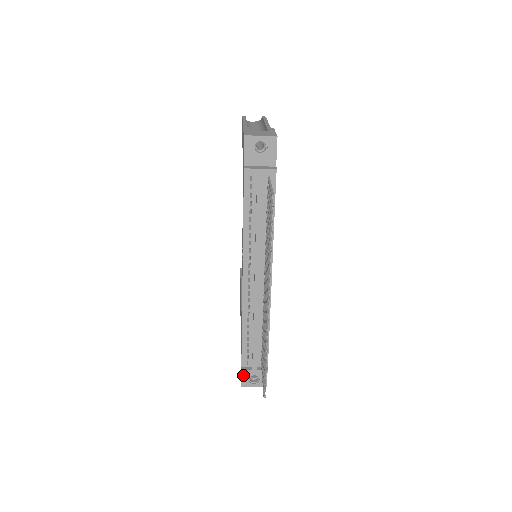
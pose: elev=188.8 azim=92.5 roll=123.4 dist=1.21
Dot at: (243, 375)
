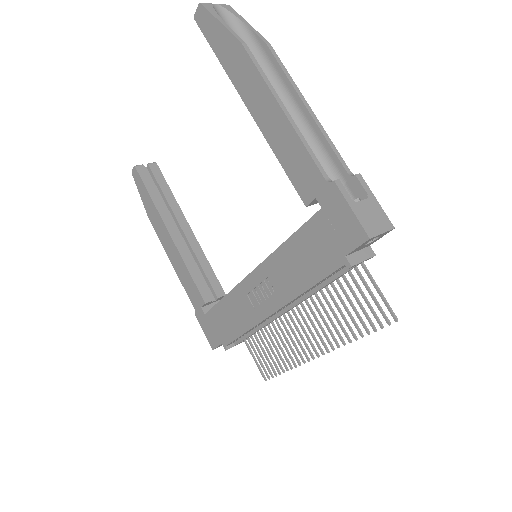
Dot at: occluded
